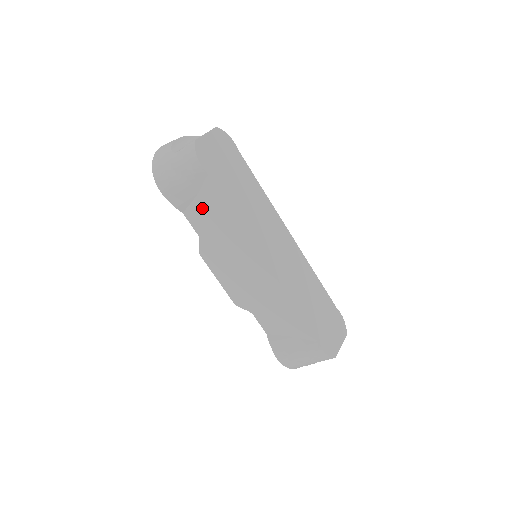
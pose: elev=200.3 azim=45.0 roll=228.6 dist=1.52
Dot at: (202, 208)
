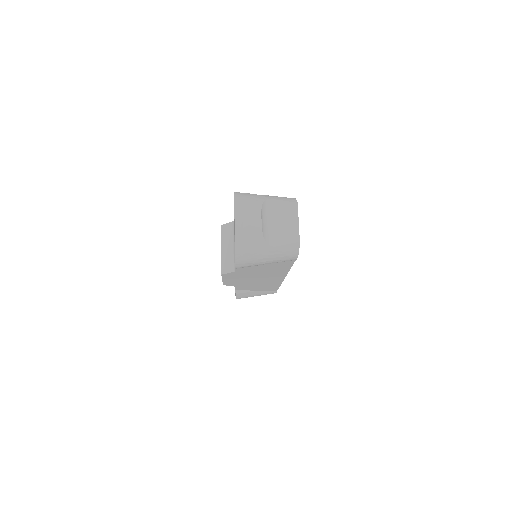
Dot at: (262, 266)
